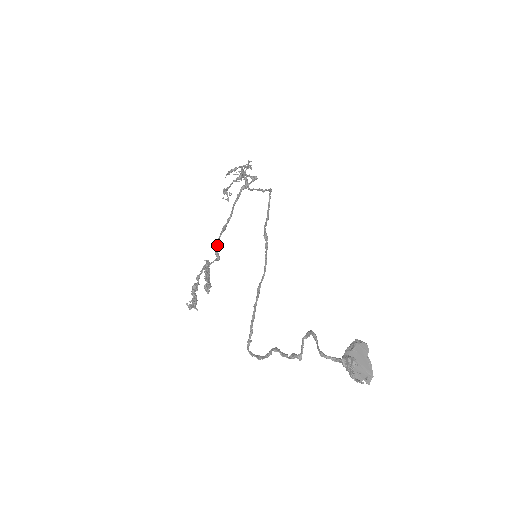
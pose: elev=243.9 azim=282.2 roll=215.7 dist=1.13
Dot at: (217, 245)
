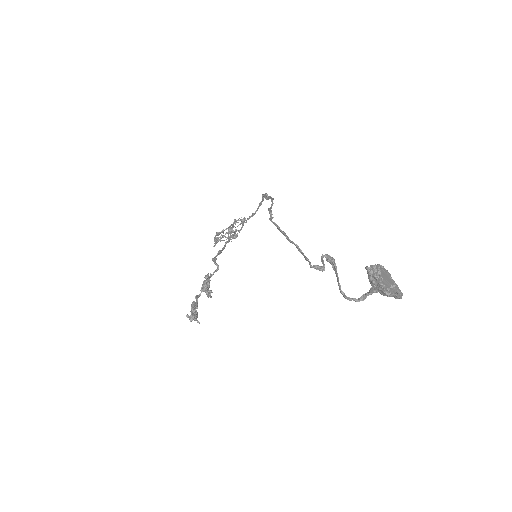
Dot at: (215, 258)
